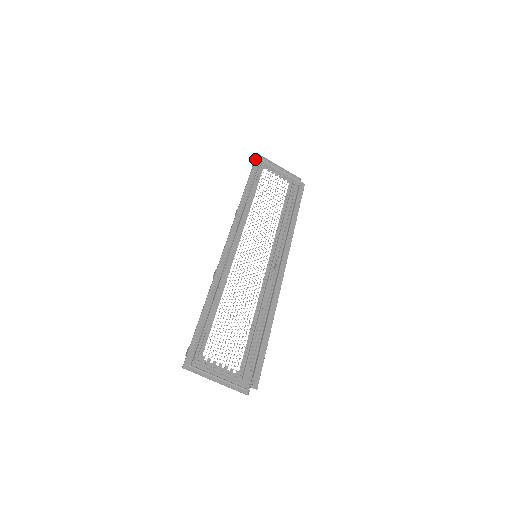
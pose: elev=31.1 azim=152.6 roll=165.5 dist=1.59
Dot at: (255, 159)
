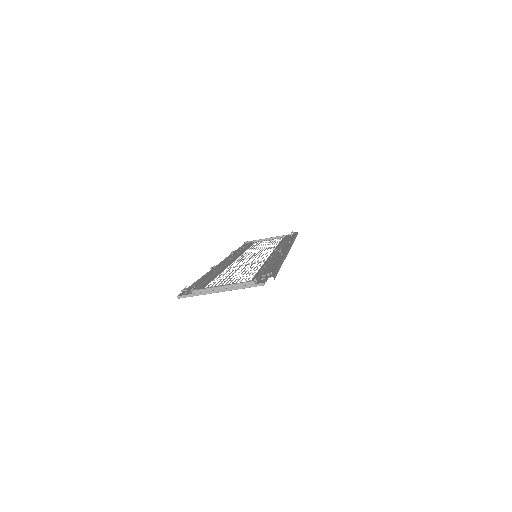
Dot at: (244, 242)
